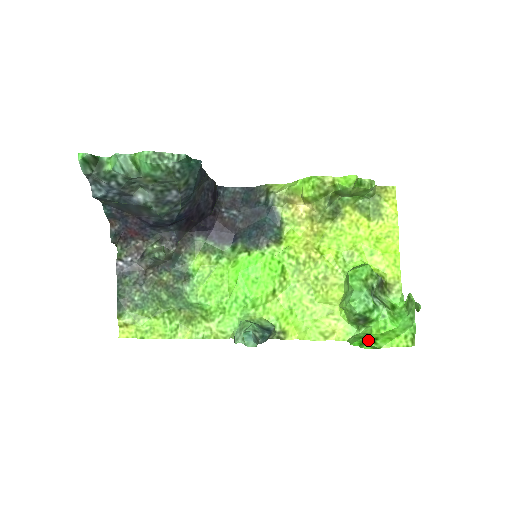
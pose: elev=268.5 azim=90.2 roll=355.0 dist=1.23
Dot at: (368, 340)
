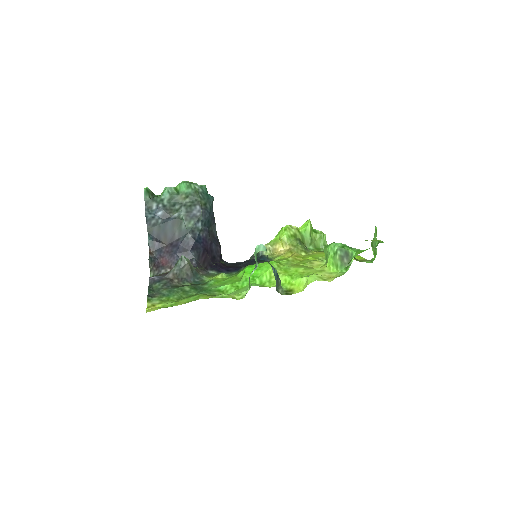
Dot at: occluded
